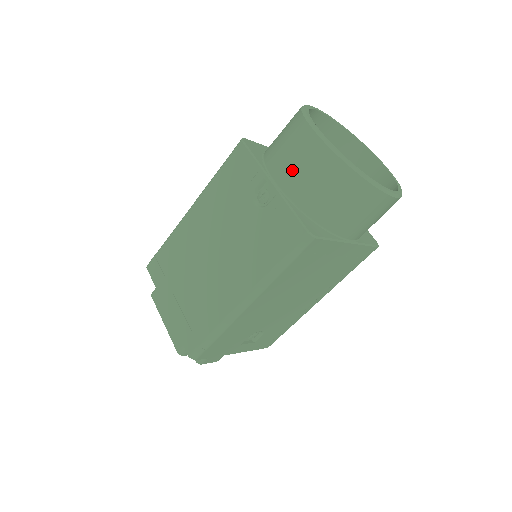
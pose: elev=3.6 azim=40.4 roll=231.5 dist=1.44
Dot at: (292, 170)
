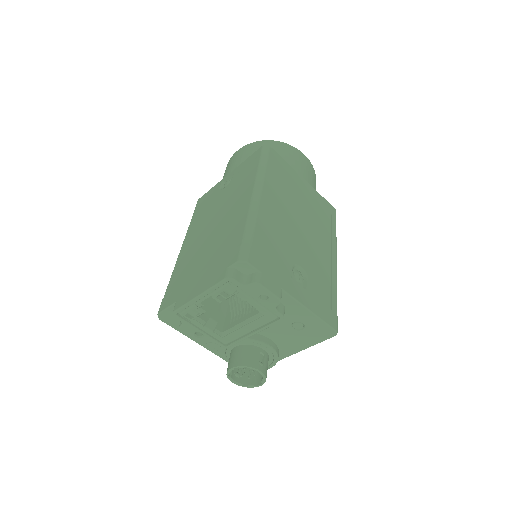
Dot at: (235, 163)
